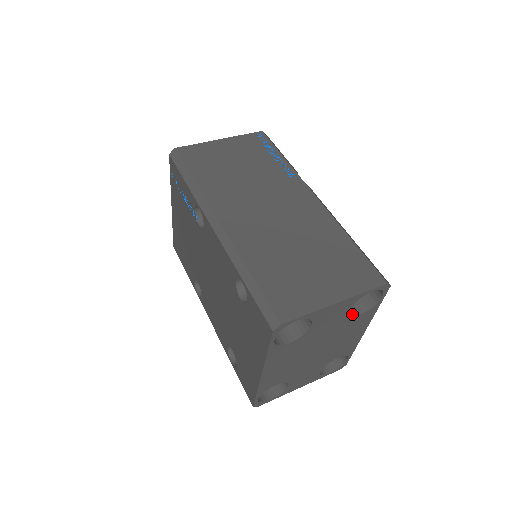
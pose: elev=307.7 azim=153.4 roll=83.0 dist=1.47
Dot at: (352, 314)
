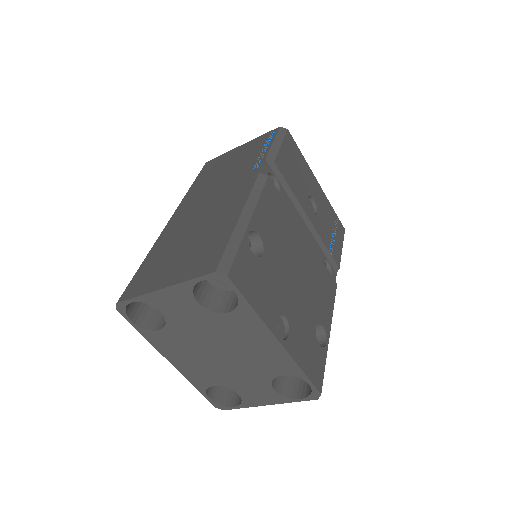
Dot at: (218, 310)
